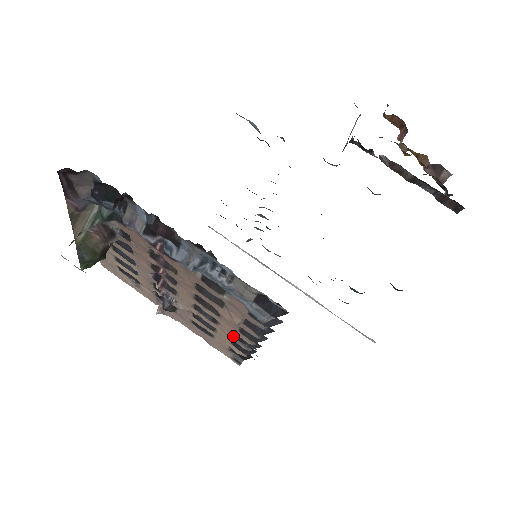
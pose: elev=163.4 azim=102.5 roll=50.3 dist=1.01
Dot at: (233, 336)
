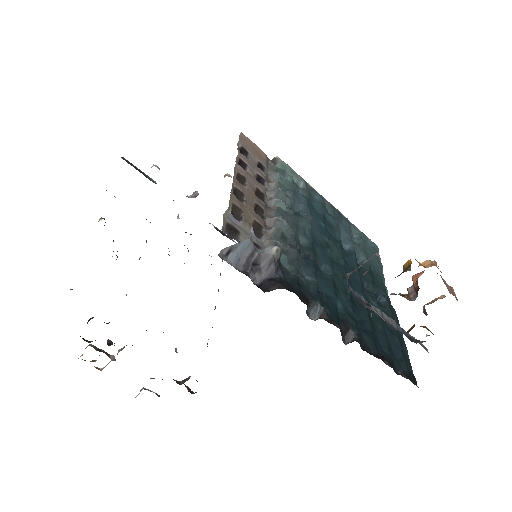
Dot at: occluded
